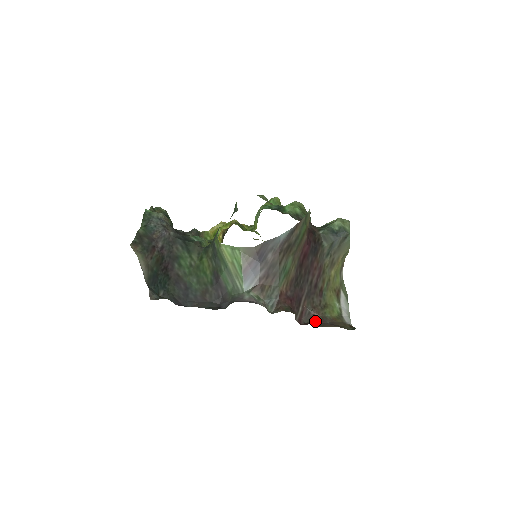
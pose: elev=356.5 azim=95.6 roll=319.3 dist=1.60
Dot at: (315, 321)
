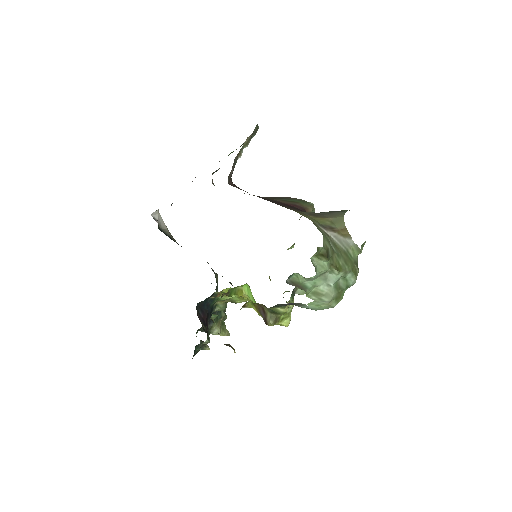
Dot at: occluded
